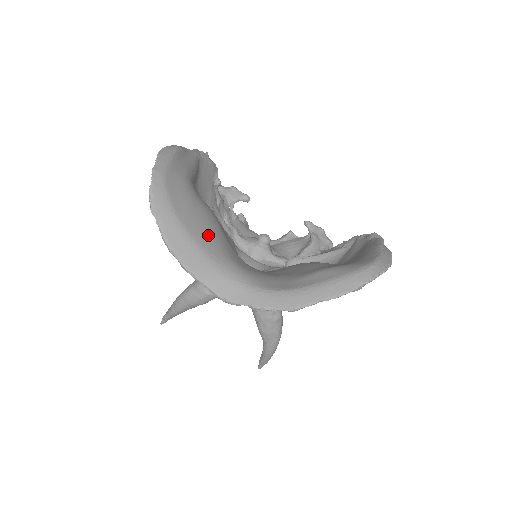
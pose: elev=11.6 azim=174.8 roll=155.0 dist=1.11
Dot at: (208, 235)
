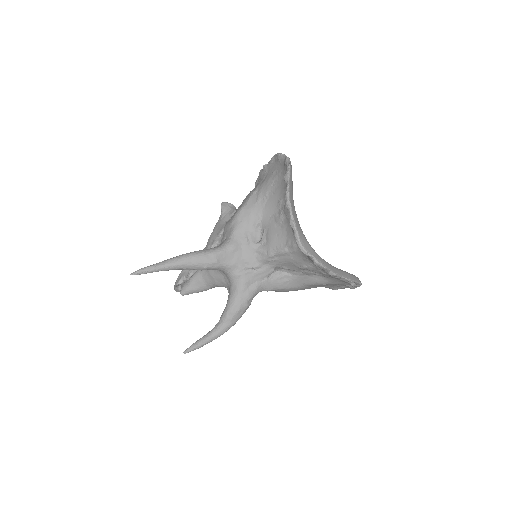
Dot at: occluded
